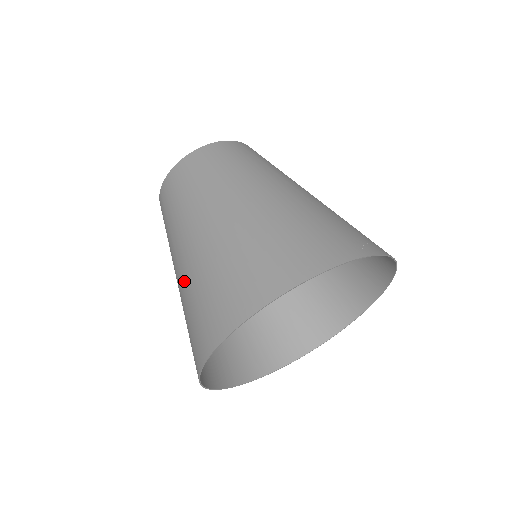
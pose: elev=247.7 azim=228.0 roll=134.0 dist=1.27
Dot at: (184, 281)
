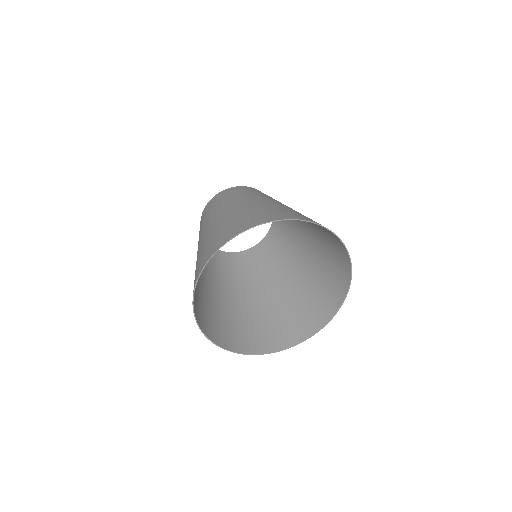
Dot at: (212, 228)
